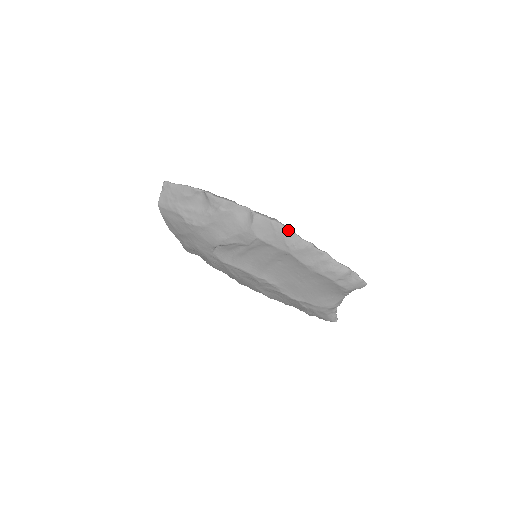
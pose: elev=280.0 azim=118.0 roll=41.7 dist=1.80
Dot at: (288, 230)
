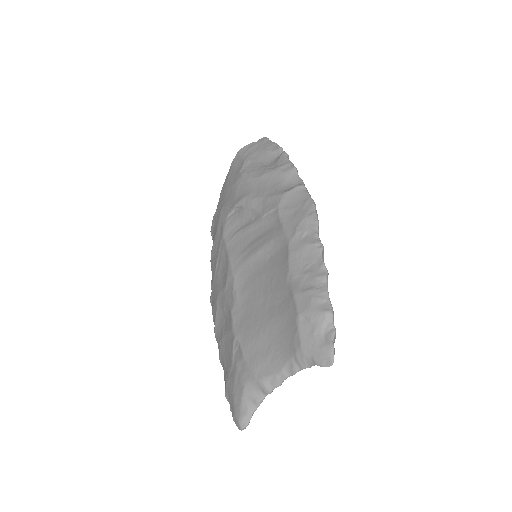
Dot at: (315, 215)
